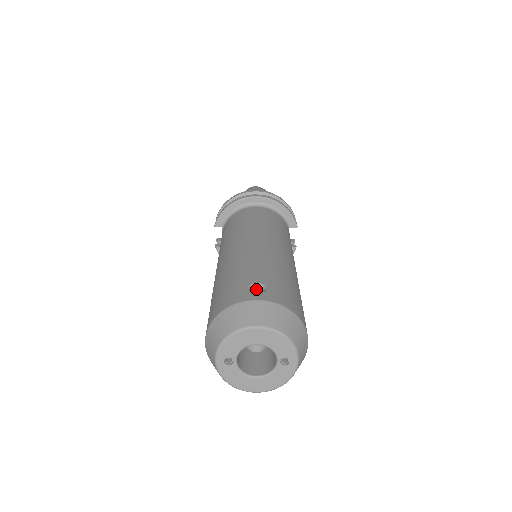
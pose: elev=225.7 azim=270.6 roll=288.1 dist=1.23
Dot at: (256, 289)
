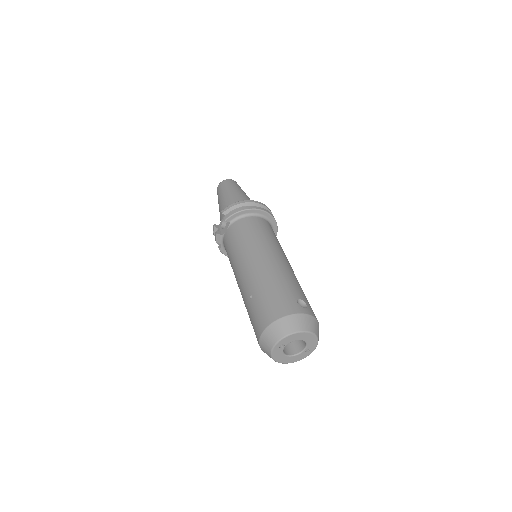
Dot at: (300, 303)
